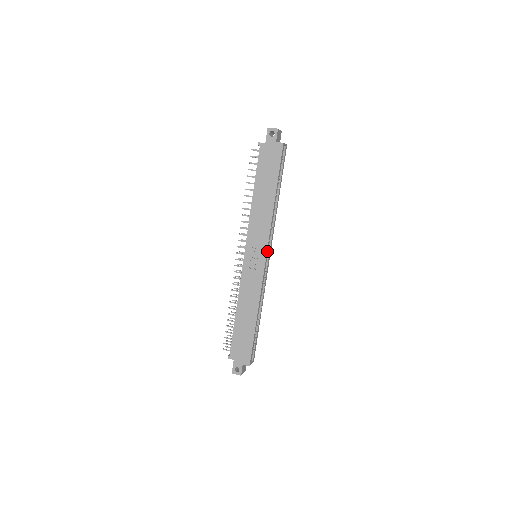
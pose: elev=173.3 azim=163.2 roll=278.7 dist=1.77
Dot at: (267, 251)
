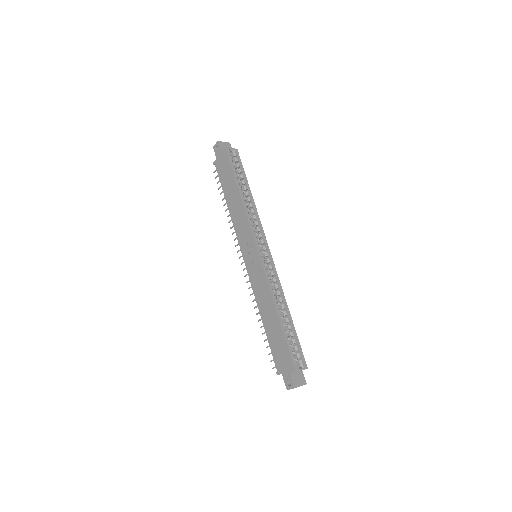
Dot at: (256, 243)
